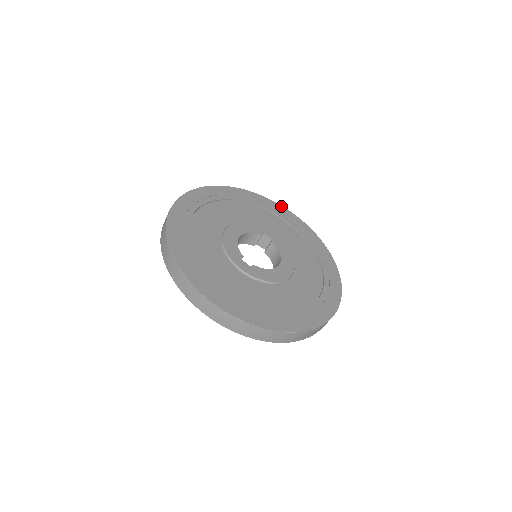
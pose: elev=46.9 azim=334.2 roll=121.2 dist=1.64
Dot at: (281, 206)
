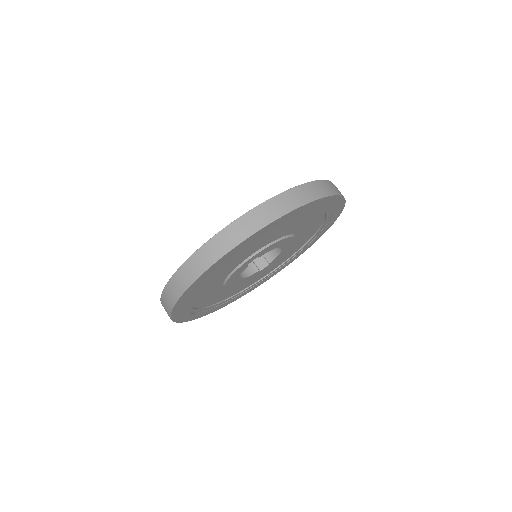
Dot at: occluded
